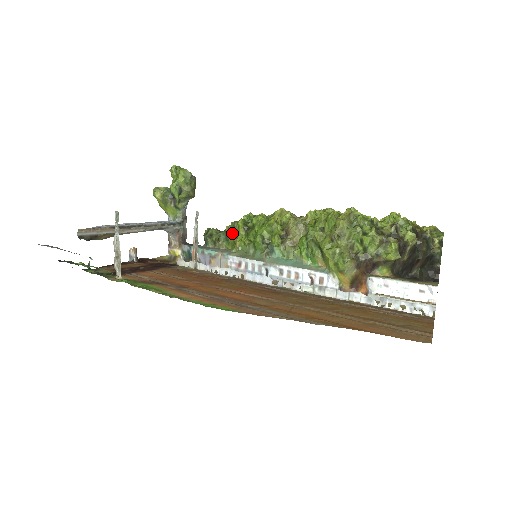
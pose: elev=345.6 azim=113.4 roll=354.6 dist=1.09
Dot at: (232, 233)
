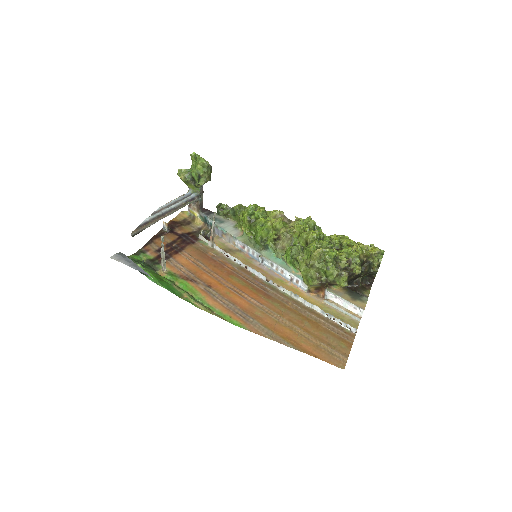
Dot at: (239, 216)
